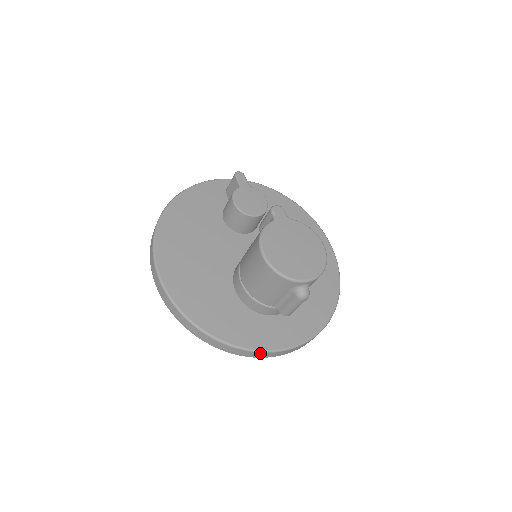
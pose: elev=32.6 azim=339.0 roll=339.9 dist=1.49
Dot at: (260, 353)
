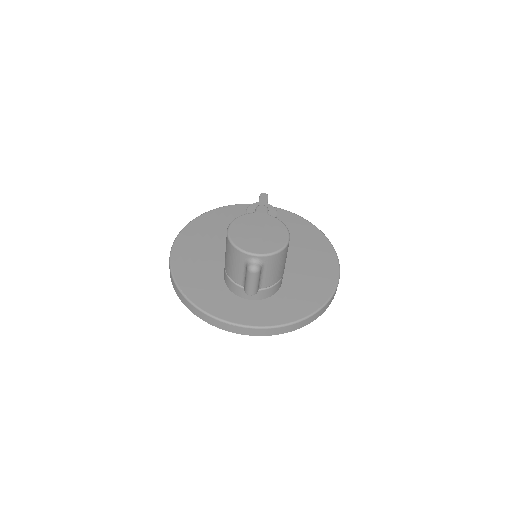
Dot at: (221, 322)
